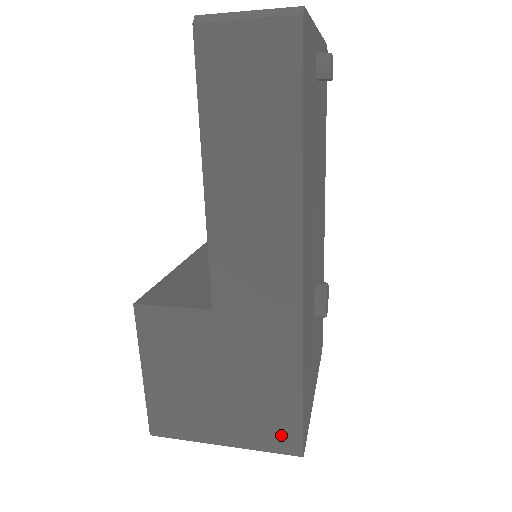
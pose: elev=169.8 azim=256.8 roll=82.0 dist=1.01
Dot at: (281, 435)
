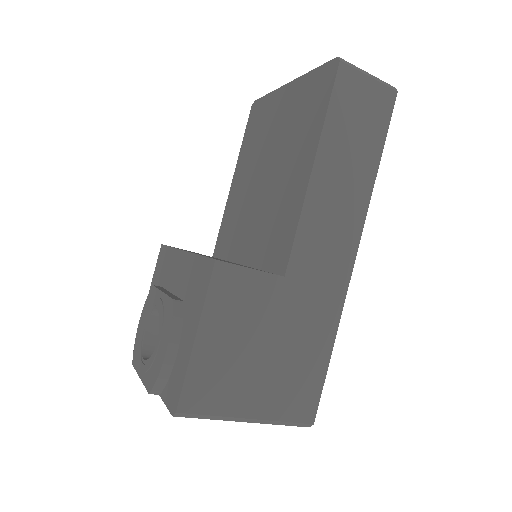
Dot at: (303, 403)
